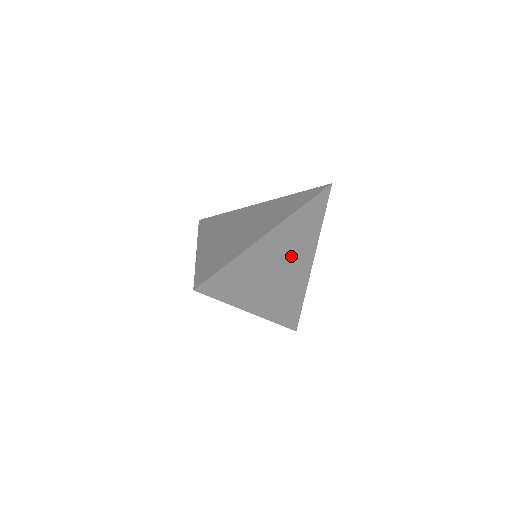
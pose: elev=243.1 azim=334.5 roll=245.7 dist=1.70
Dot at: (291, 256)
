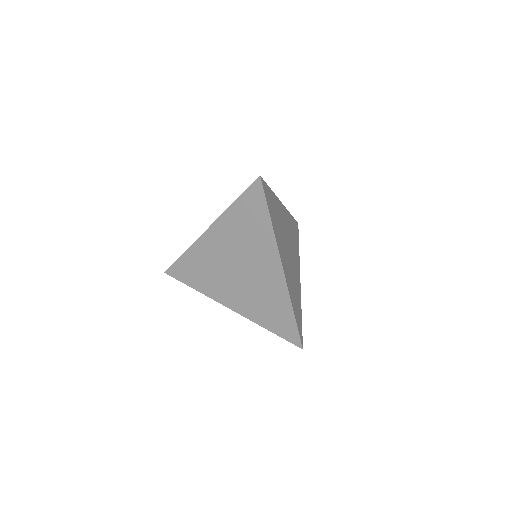
Dot at: (292, 249)
